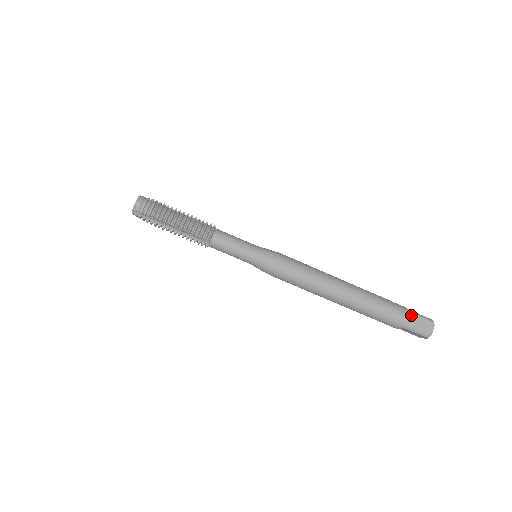
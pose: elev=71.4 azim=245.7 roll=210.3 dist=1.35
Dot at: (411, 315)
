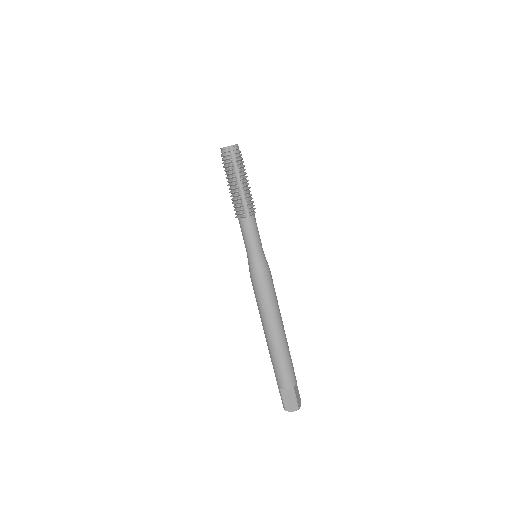
Dot at: occluded
